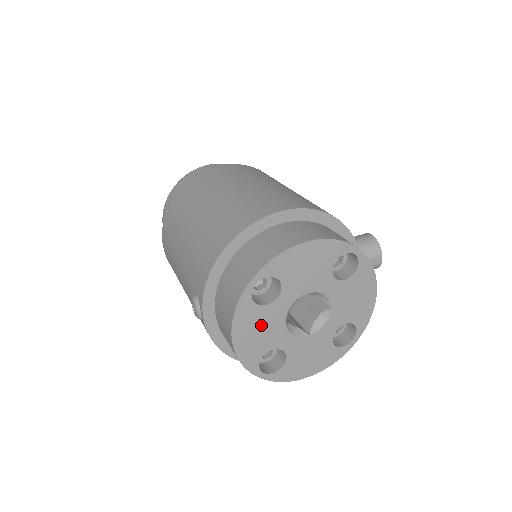
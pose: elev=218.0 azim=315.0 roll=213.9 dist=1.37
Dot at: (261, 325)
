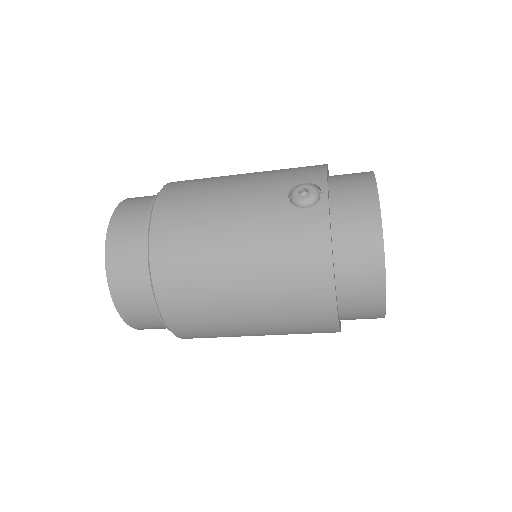
Dot at: occluded
